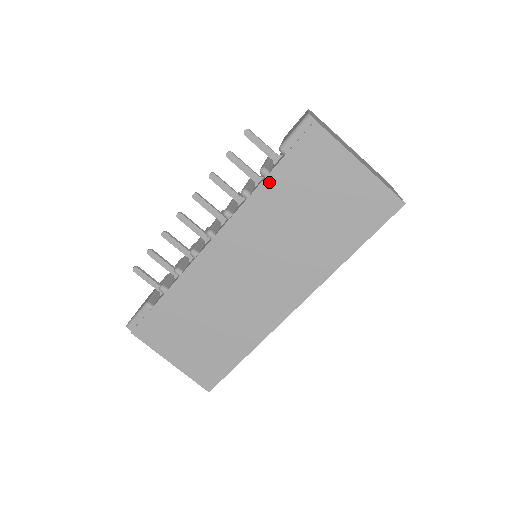
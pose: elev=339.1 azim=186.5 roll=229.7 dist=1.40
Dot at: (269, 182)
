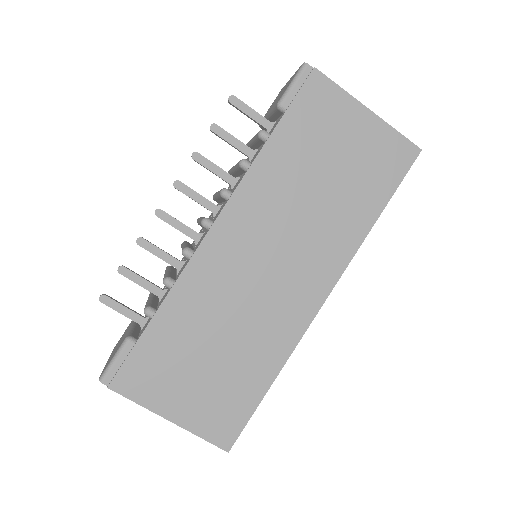
Dot at: (273, 144)
